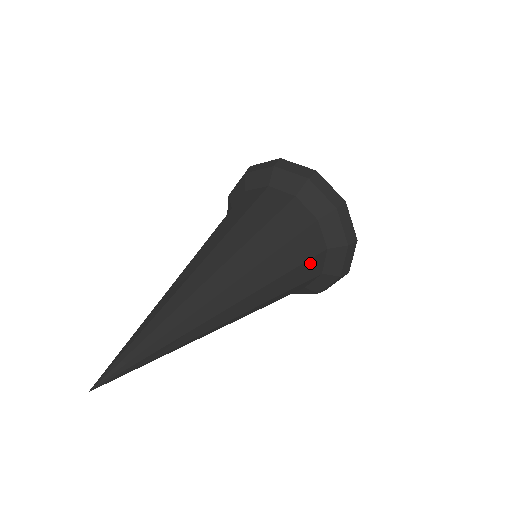
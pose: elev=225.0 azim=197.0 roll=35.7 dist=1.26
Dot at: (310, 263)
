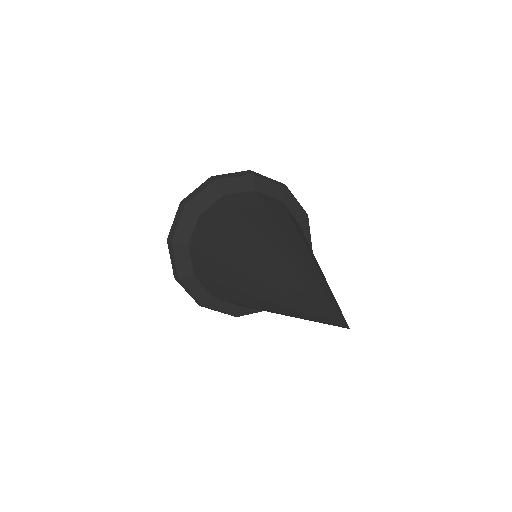
Dot at: (288, 212)
